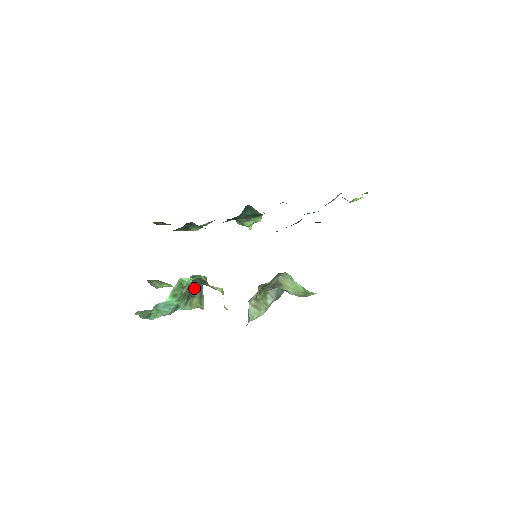
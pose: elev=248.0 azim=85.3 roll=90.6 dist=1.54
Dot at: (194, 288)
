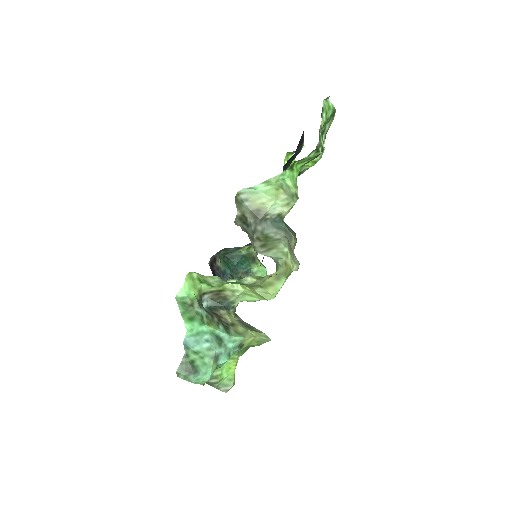
Dot at: (222, 316)
